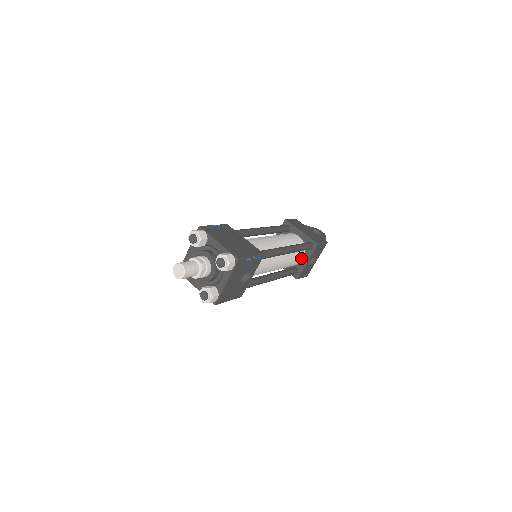
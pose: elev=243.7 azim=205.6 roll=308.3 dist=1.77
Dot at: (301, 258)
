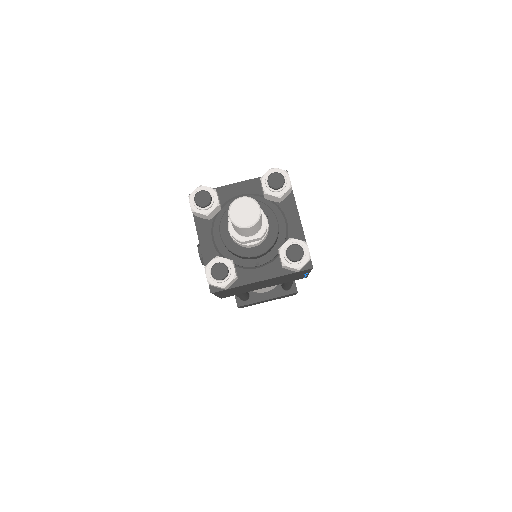
Dot at: occluded
